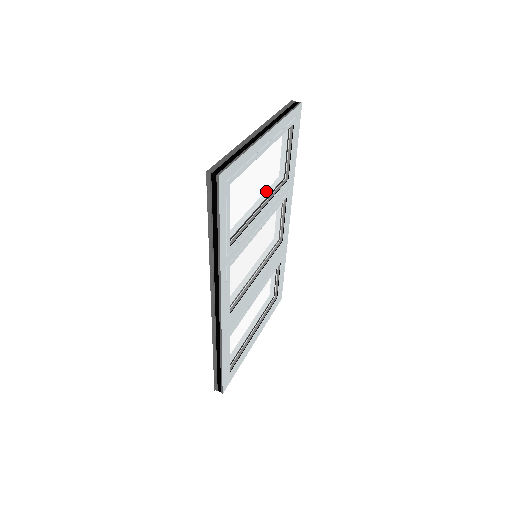
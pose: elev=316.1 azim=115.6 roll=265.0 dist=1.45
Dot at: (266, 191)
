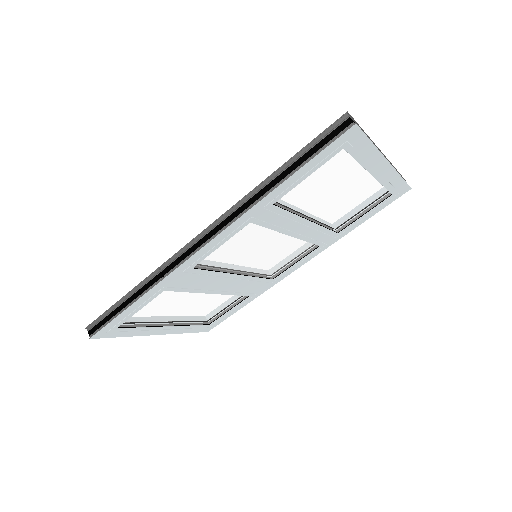
Dot at: (328, 211)
